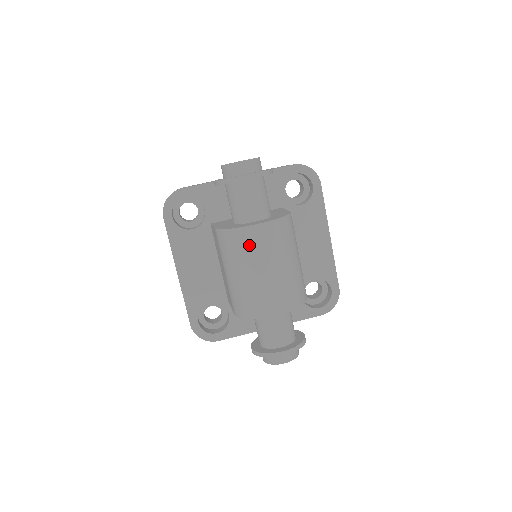
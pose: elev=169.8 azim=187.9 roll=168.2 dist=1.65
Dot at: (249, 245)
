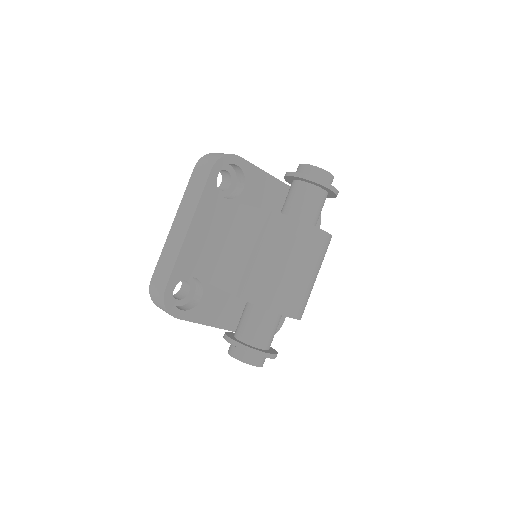
Dot at: (309, 243)
